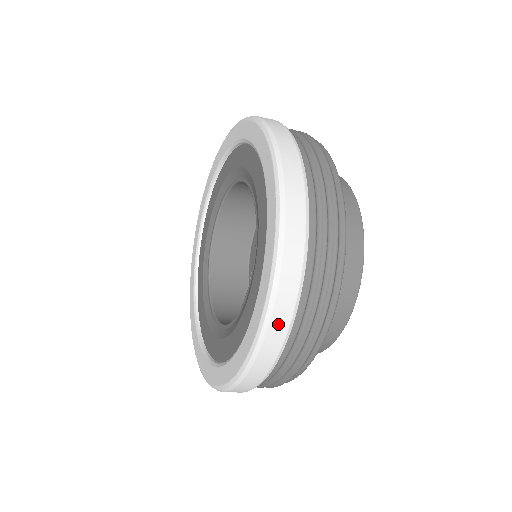
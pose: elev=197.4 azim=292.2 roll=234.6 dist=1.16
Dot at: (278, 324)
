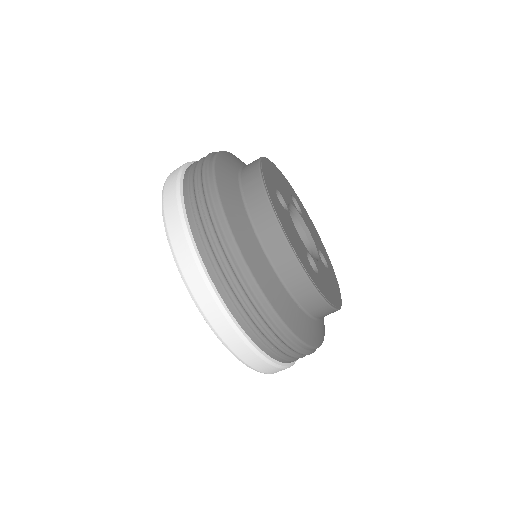
Dot at: (195, 284)
